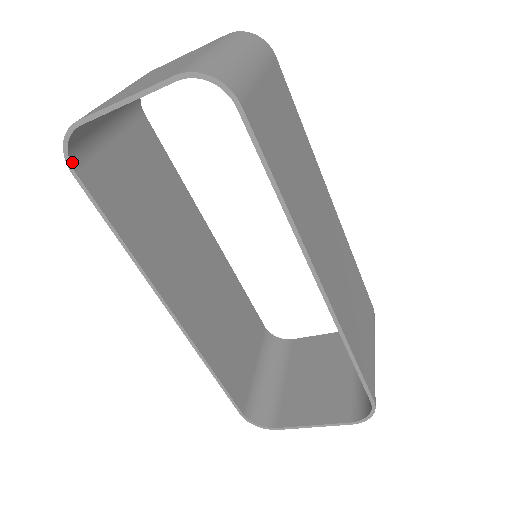
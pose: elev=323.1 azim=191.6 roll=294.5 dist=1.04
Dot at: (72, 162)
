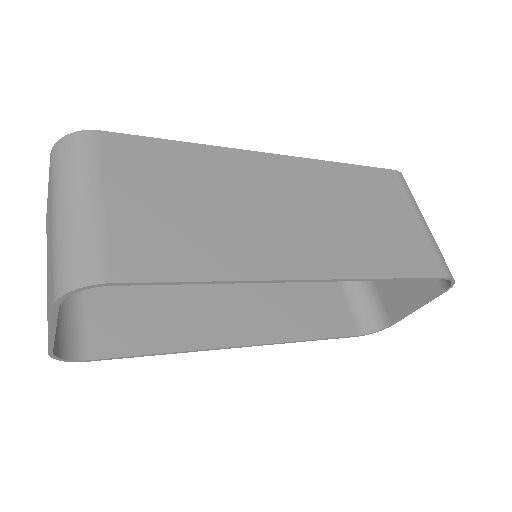
Dot at: (78, 358)
